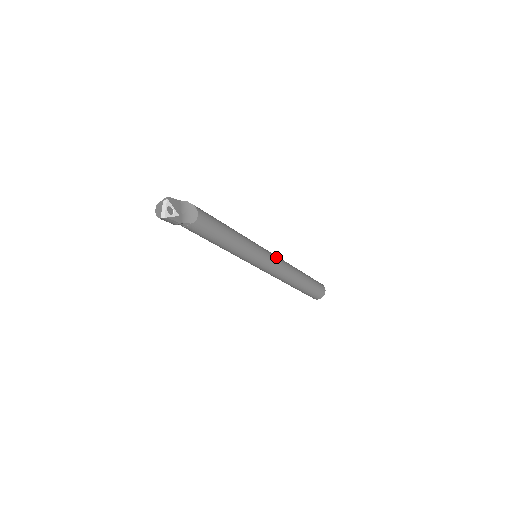
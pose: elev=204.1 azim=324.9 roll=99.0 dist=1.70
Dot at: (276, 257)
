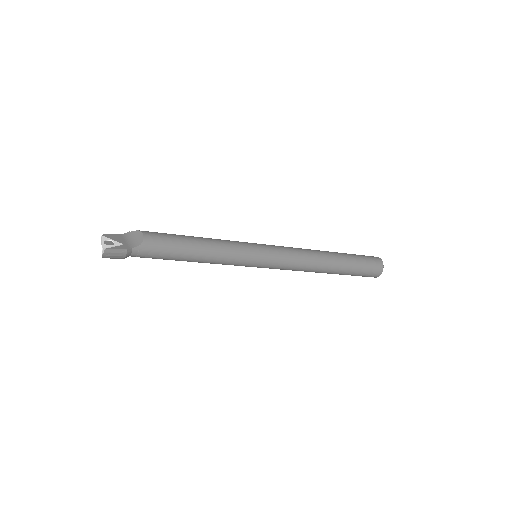
Dot at: (281, 246)
